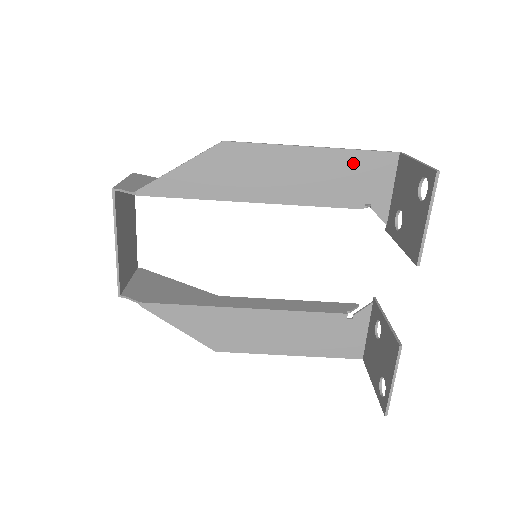
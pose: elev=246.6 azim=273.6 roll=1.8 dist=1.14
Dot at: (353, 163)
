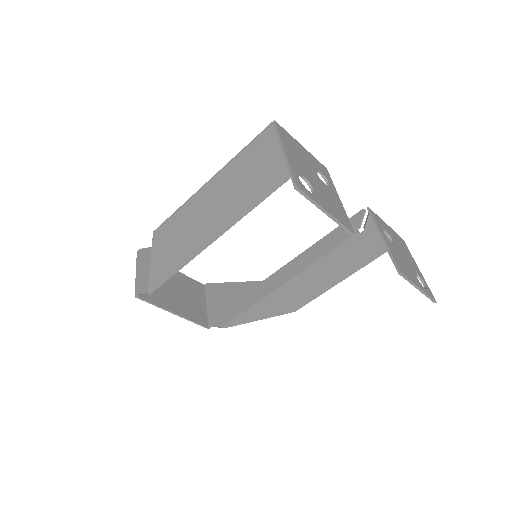
Dot at: (248, 163)
